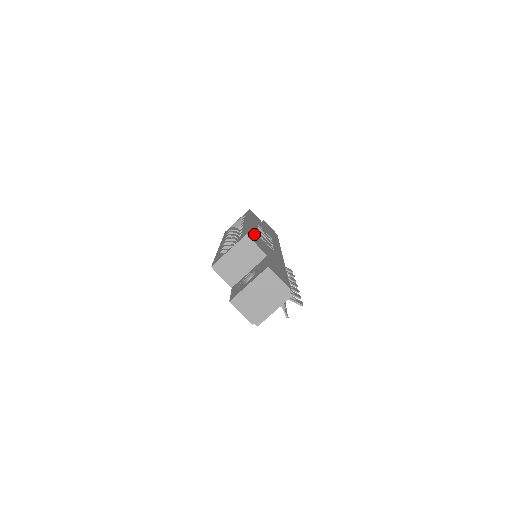
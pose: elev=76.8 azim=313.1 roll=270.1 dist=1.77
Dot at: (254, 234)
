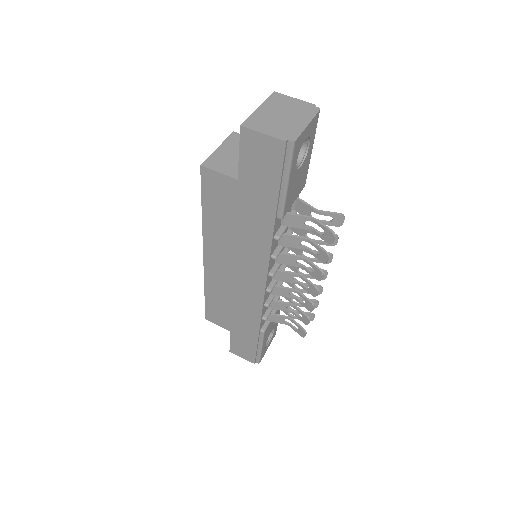
Dot at: occluded
